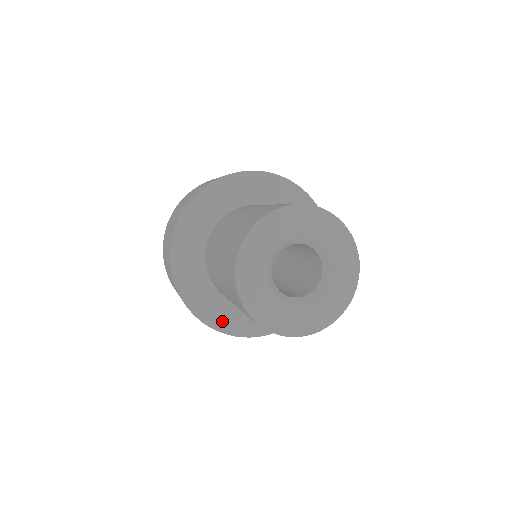
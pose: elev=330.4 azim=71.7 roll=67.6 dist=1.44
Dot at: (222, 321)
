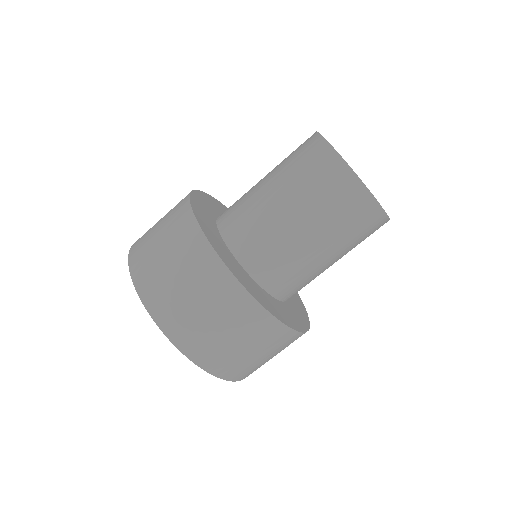
Dot at: (265, 303)
